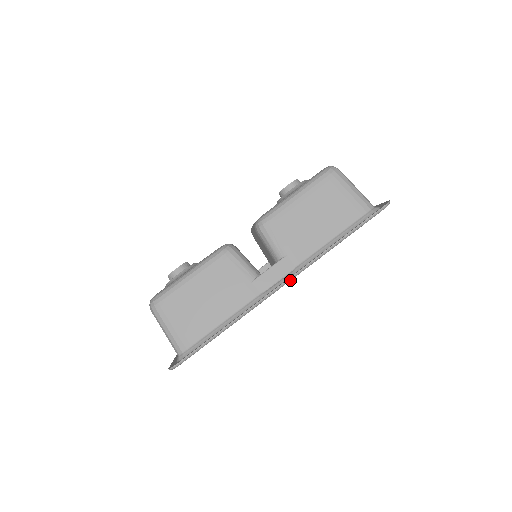
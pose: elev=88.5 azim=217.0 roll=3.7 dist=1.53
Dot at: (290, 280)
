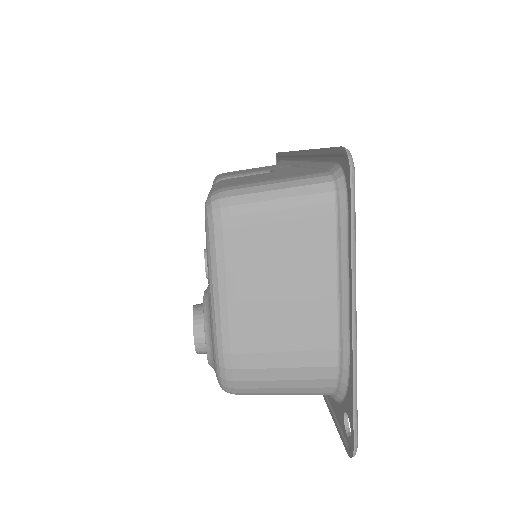
Dot at: occluded
